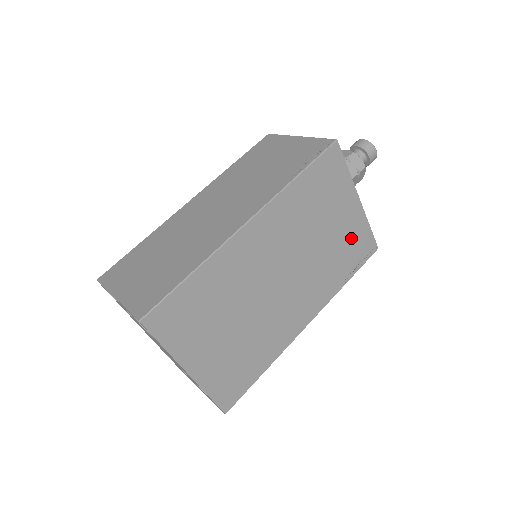
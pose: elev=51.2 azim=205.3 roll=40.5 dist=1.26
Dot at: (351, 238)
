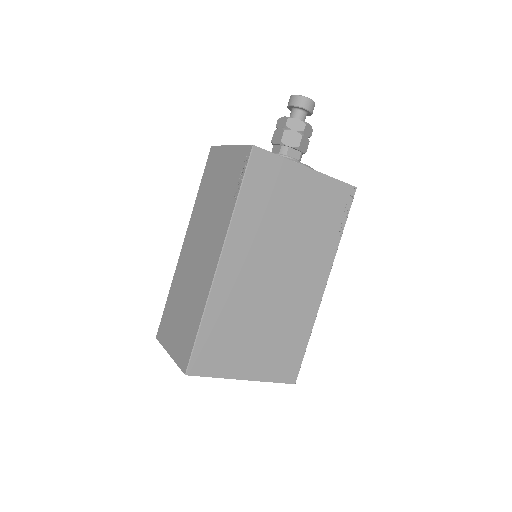
Dot at: (322, 201)
